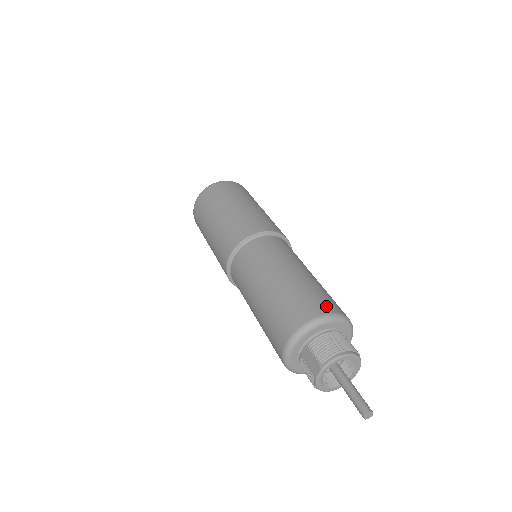
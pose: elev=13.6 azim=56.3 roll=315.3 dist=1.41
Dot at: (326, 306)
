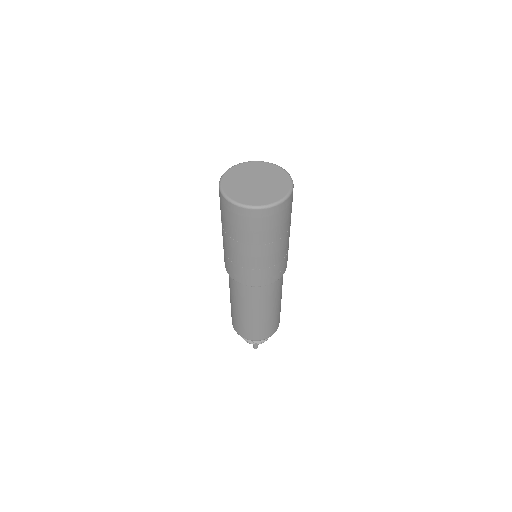
Dot at: (252, 337)
